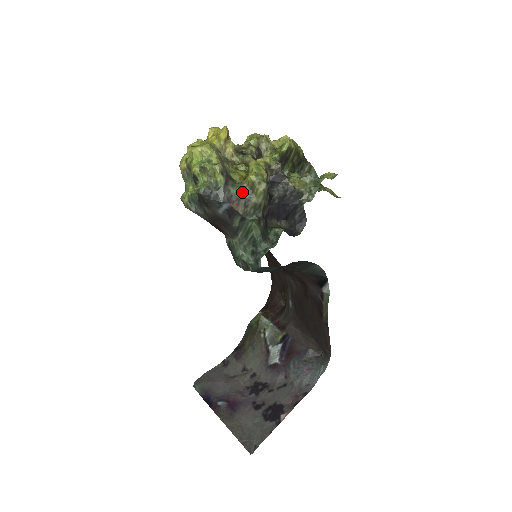
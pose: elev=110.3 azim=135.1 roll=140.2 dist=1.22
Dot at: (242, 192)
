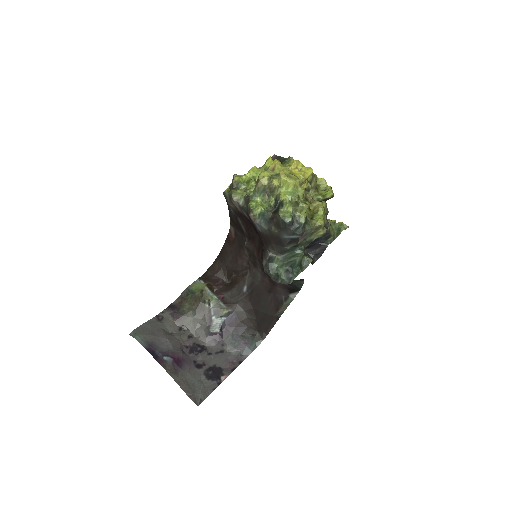
Dot at: (310, 230)
